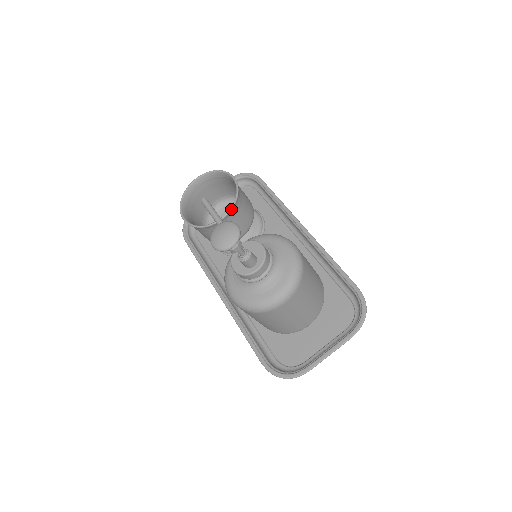
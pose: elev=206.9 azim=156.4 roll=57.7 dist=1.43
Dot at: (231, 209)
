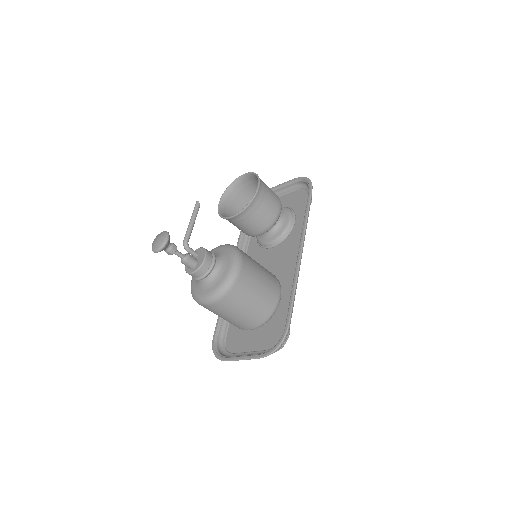
Dot at: (239, 213)
